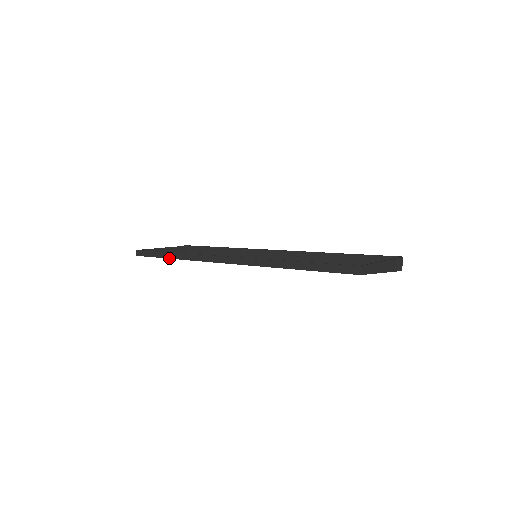
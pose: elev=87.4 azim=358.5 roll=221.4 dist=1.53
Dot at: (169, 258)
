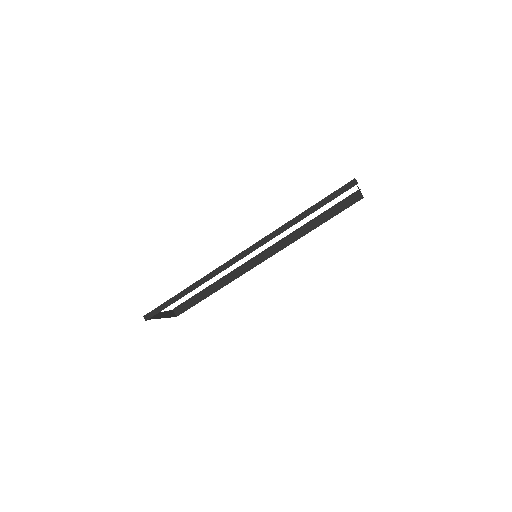
Dot at: (186, 294)
